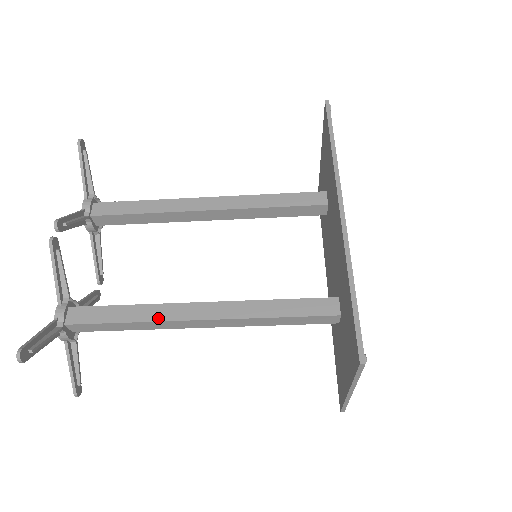
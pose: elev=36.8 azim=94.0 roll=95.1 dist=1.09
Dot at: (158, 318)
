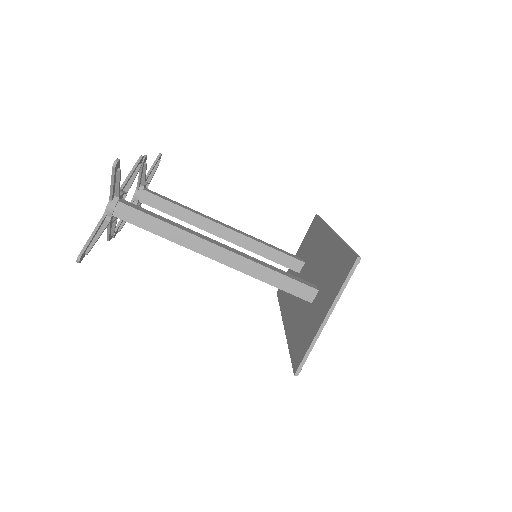
Dot at: (190, 232)
